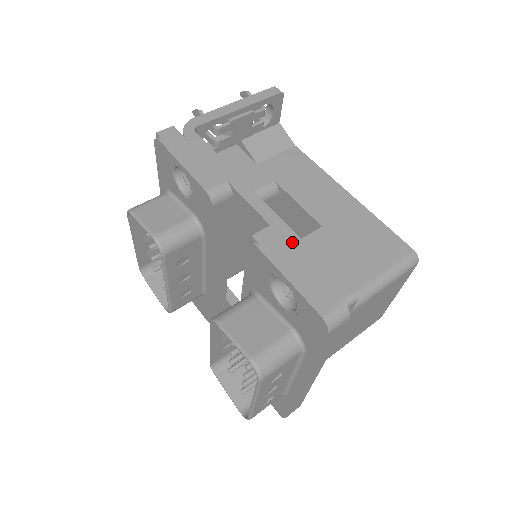
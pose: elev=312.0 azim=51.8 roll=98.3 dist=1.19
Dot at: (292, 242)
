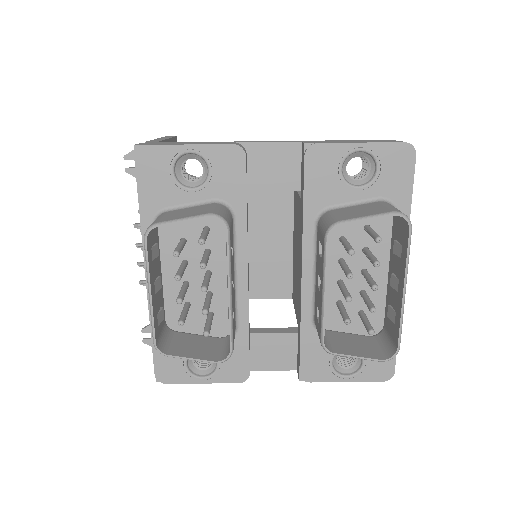
Dot at: (327, 141)
